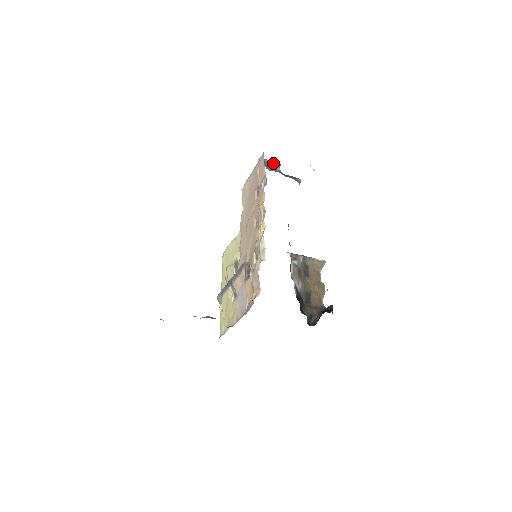
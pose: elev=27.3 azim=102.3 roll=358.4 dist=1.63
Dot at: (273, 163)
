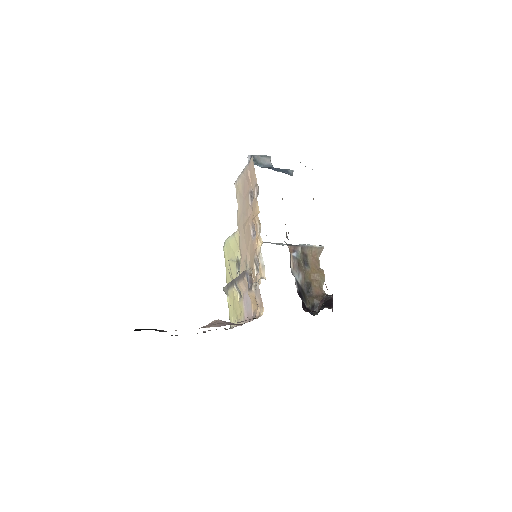
Dot at: (263, 157)
